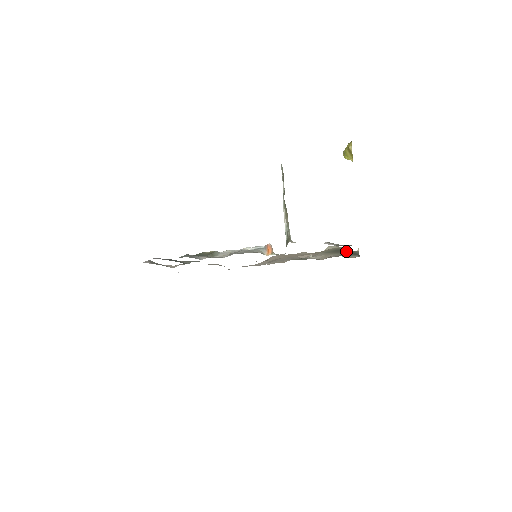
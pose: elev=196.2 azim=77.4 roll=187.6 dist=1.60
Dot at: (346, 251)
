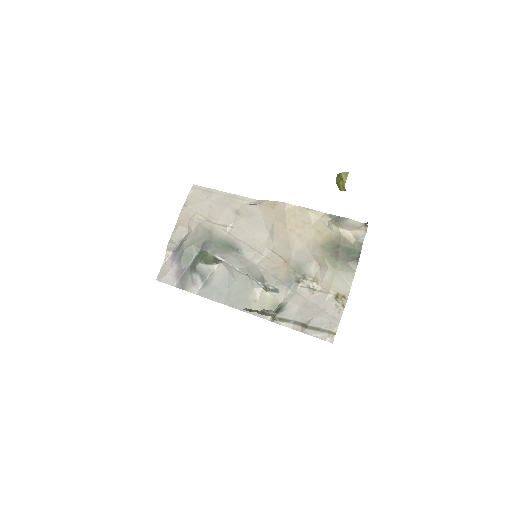
Dot at: (346, 252)
